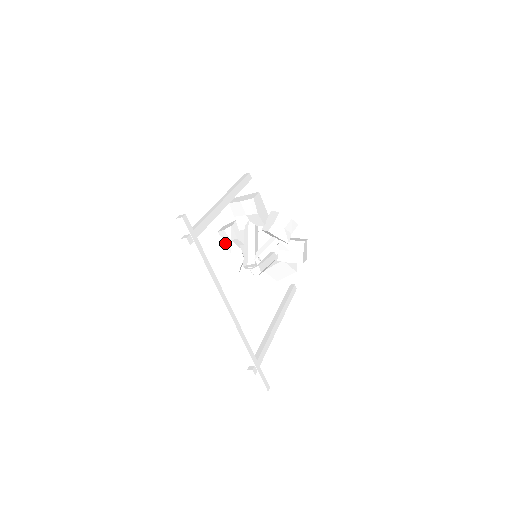
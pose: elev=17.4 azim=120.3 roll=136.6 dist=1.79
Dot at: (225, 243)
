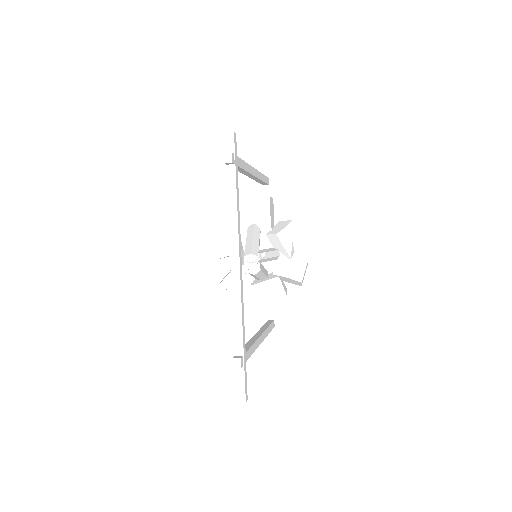
Dot at: (215, 245)
